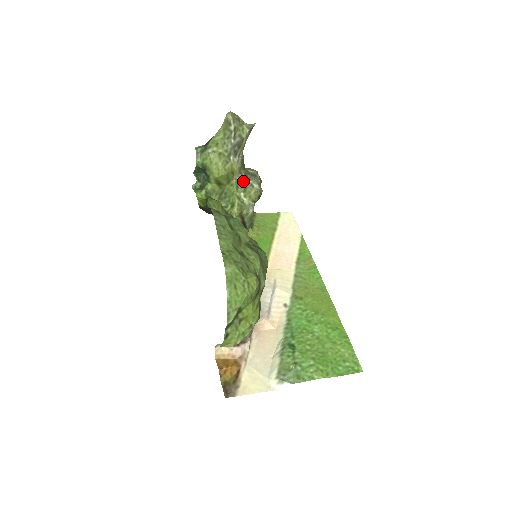
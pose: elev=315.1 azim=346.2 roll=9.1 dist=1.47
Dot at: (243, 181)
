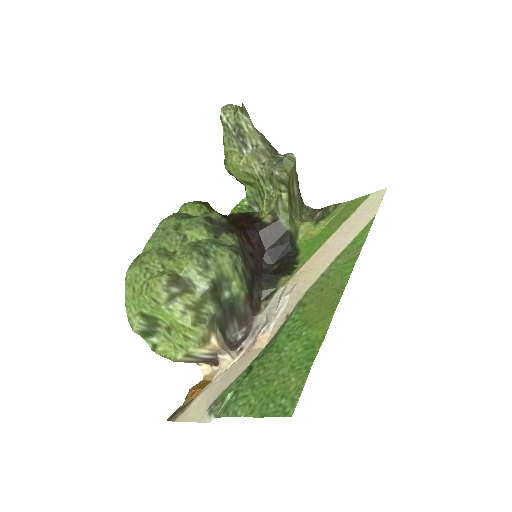
Dot at: (266, 172)
